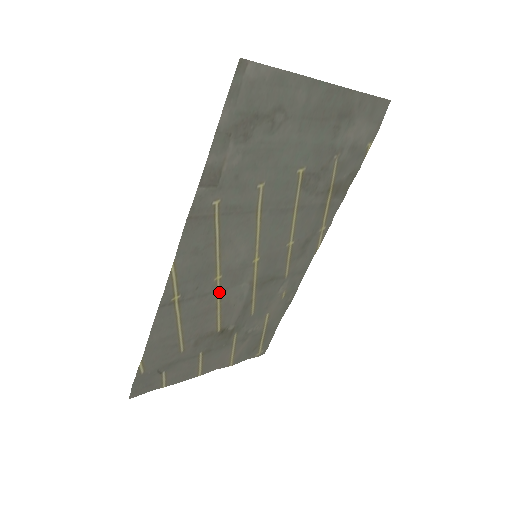
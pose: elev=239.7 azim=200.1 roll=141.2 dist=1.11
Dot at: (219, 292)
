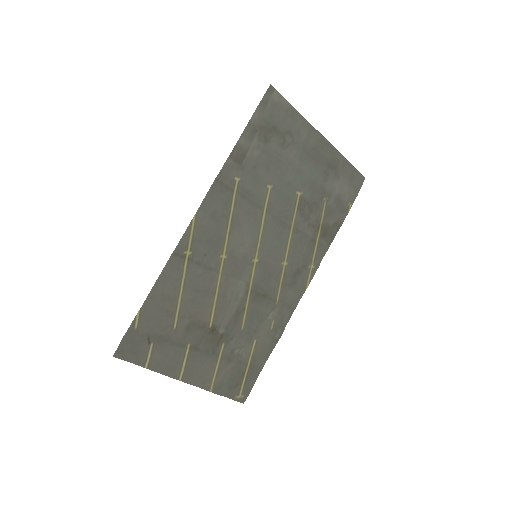
Dot at: (221, 275)
